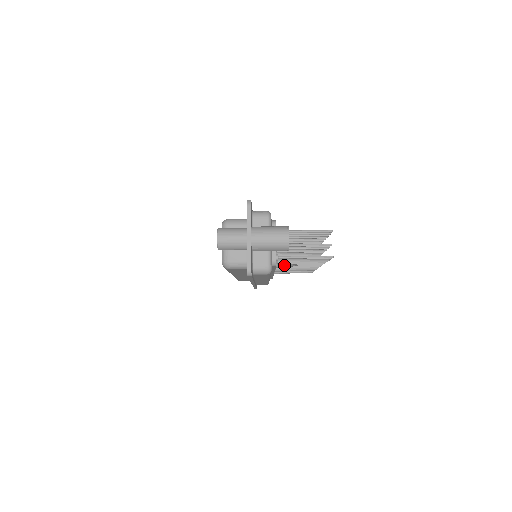
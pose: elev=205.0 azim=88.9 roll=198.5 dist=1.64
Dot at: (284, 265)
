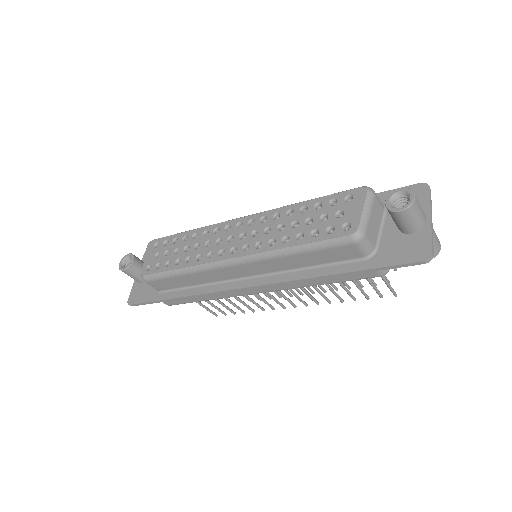
Dot at: occluded
